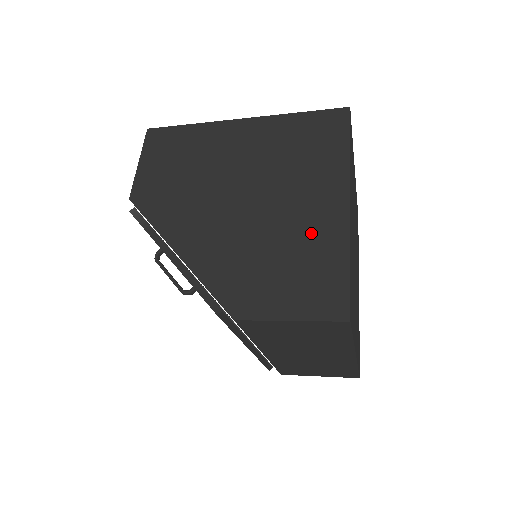
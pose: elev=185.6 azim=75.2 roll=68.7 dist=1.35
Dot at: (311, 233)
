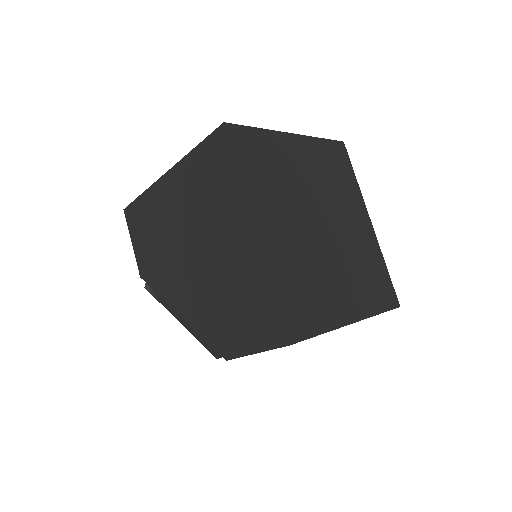
Dot at: (242, 271)
